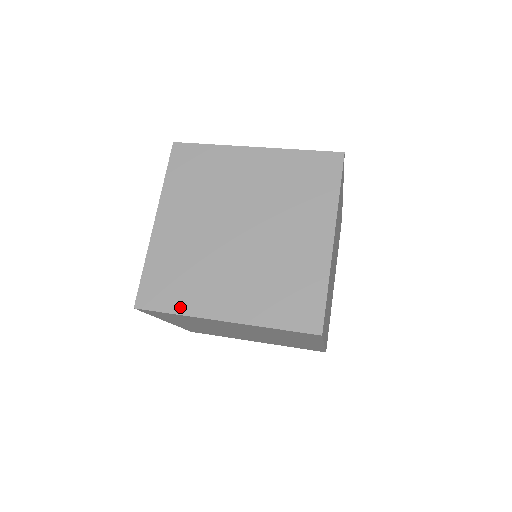
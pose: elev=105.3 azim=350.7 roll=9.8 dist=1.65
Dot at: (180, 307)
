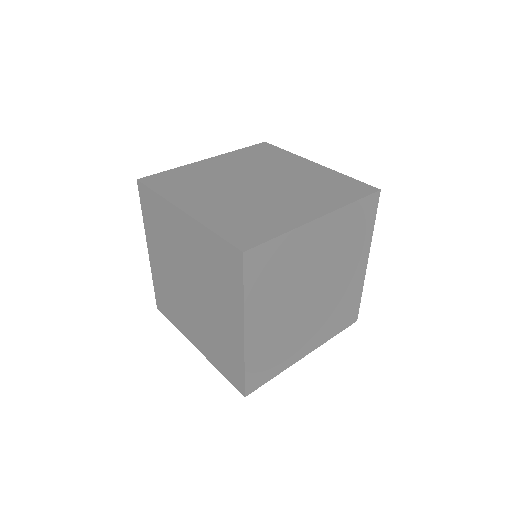
Dot at: (165, 192)
